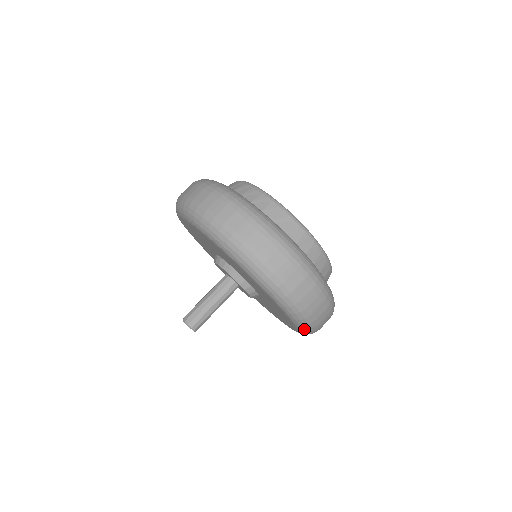
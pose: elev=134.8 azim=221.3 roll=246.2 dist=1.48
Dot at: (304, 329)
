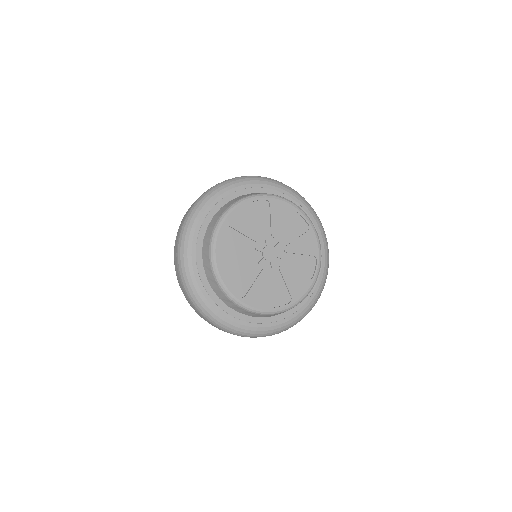
Dot at: occluded
